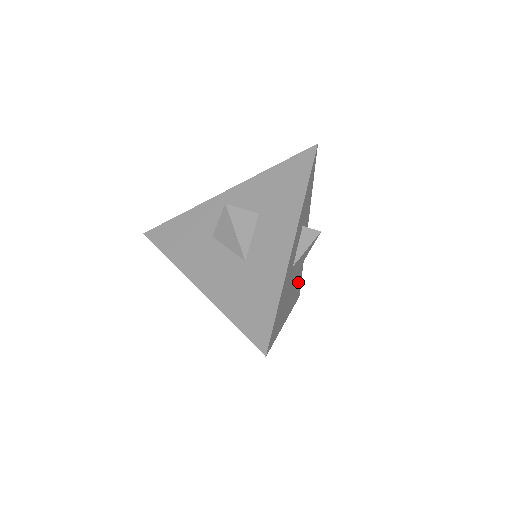
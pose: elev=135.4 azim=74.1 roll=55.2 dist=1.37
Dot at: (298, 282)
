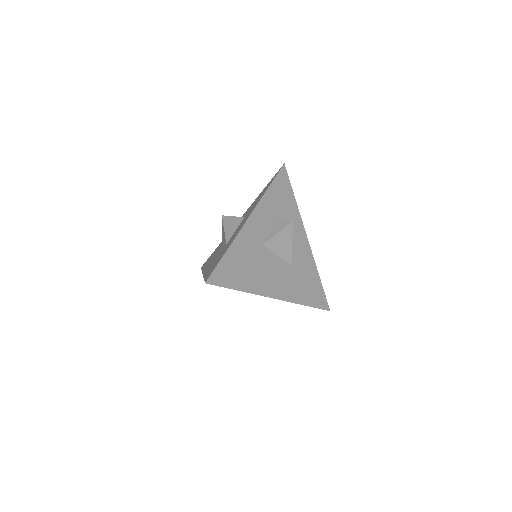
Dot at: (308, 285)
